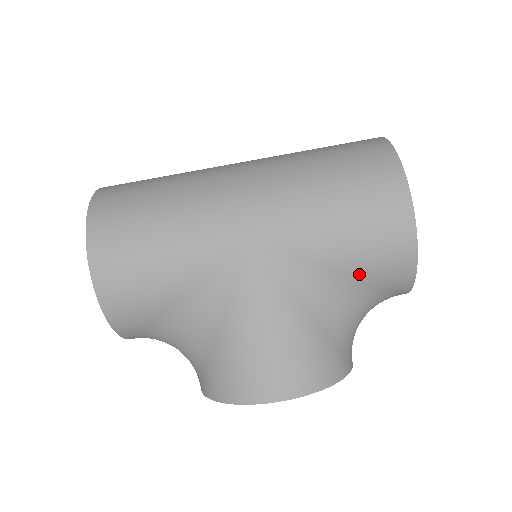
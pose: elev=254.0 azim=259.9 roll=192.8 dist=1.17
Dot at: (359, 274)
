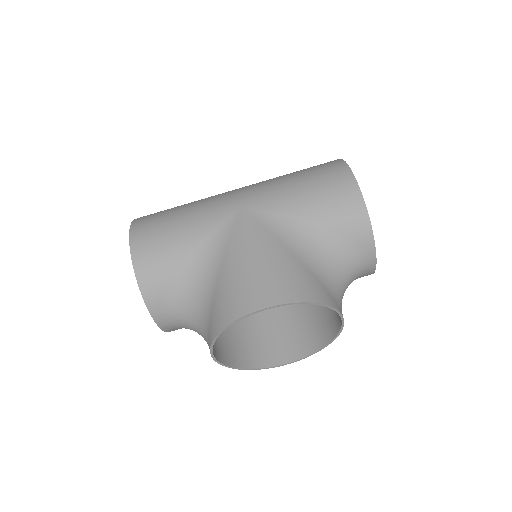
Dot at: (324, 222)
